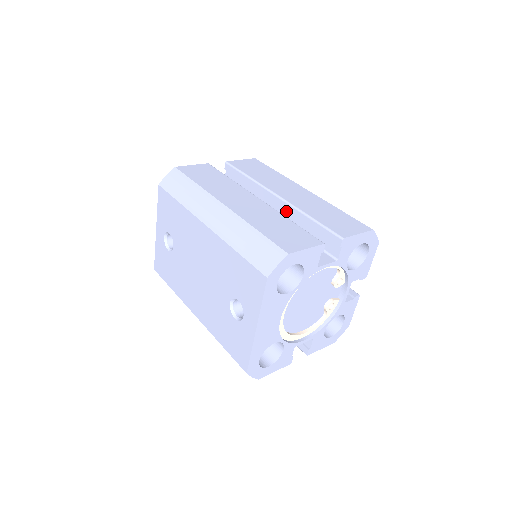
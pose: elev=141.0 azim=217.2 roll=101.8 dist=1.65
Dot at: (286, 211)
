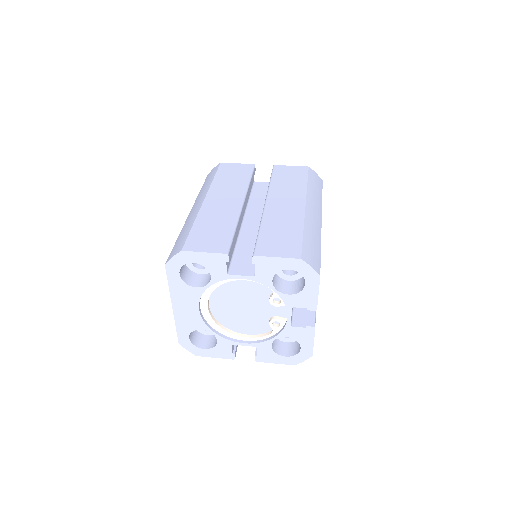
Dot at: occluded
